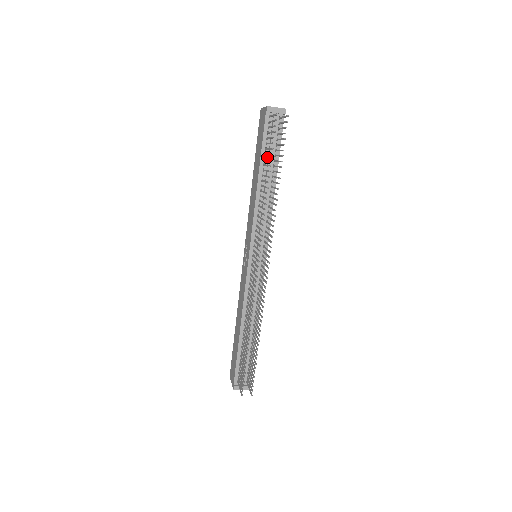
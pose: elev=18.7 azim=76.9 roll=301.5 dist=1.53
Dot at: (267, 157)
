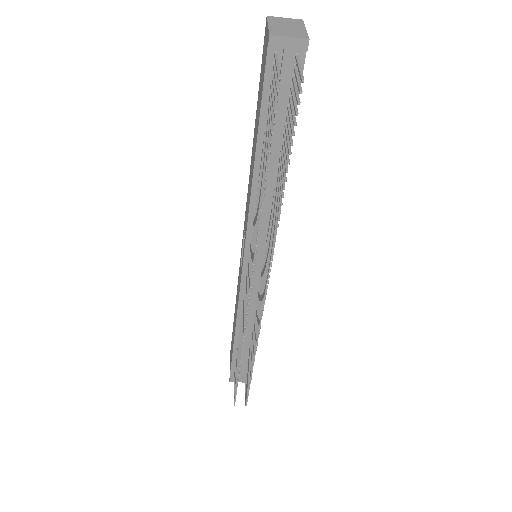
Dot at: occluded
